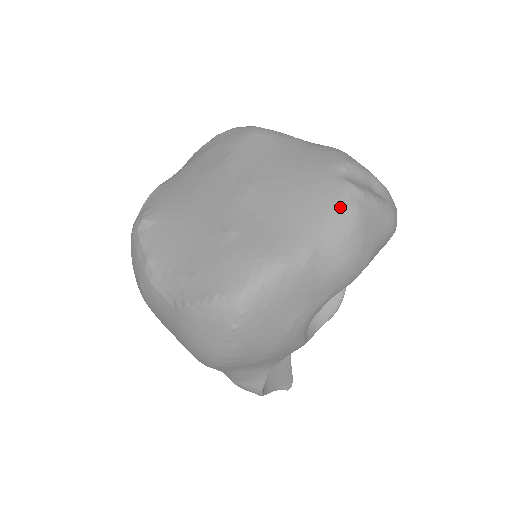
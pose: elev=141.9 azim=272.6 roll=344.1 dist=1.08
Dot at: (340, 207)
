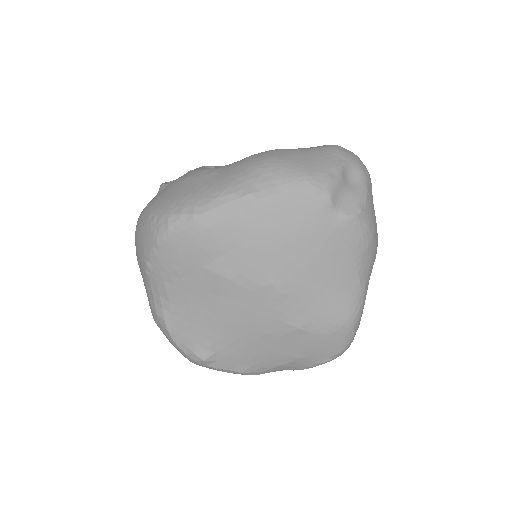
Dot at: (359, 242)
